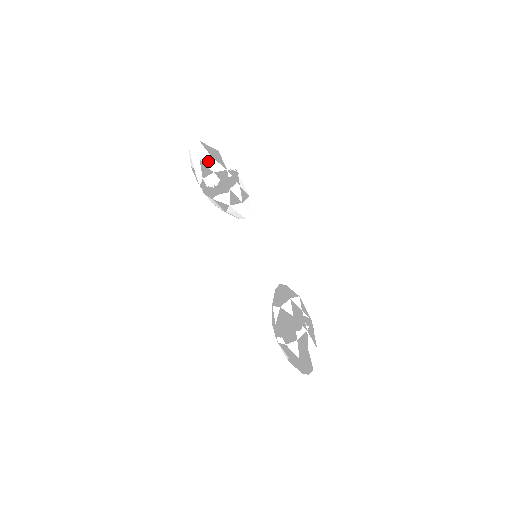
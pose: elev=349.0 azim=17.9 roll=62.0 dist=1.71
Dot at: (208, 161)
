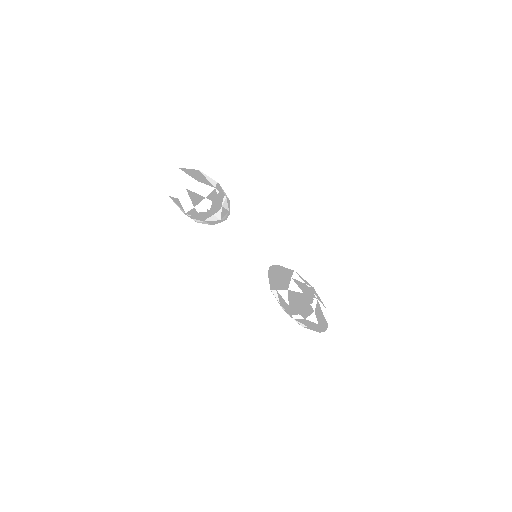
Dot at: (196, 187)
